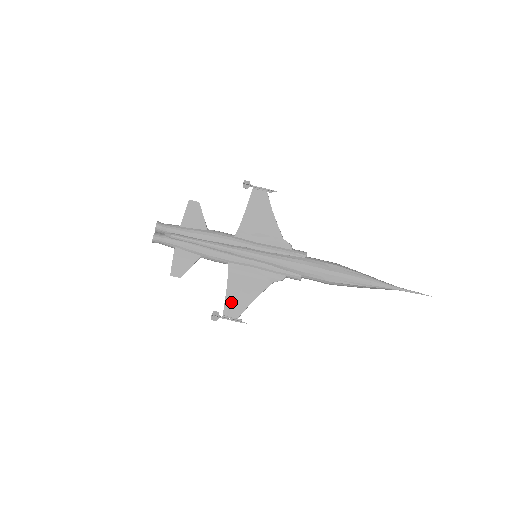
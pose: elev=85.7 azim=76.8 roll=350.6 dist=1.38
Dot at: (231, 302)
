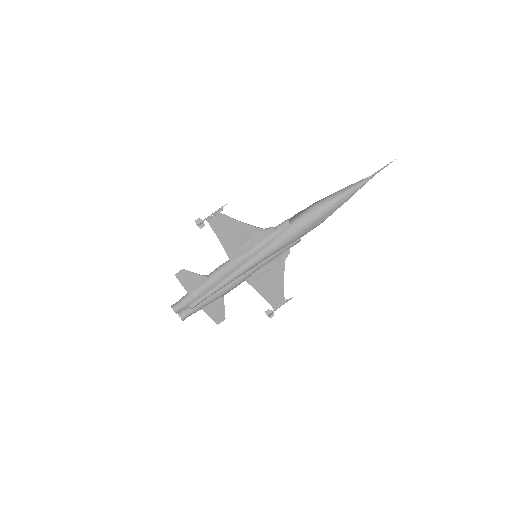
Dot at: (271, 298)
